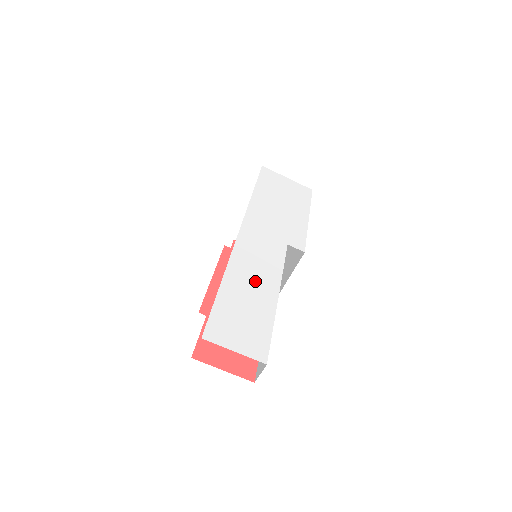
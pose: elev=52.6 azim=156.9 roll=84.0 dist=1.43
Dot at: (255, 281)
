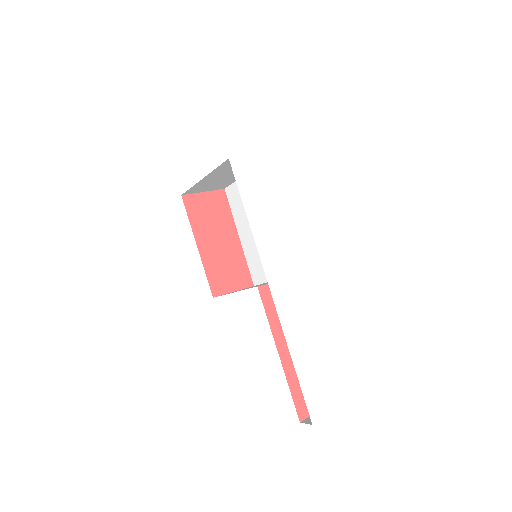
Dot at: (307, 344)
